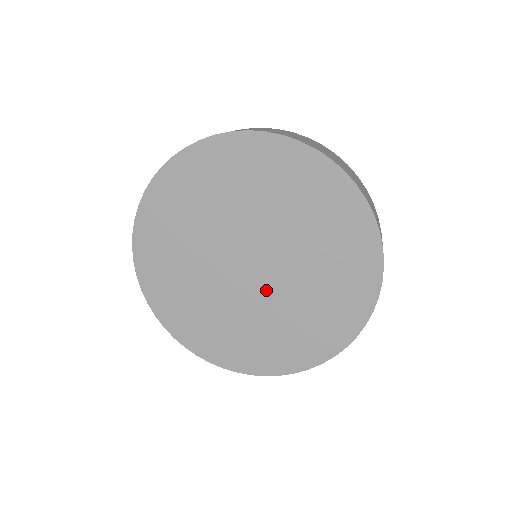
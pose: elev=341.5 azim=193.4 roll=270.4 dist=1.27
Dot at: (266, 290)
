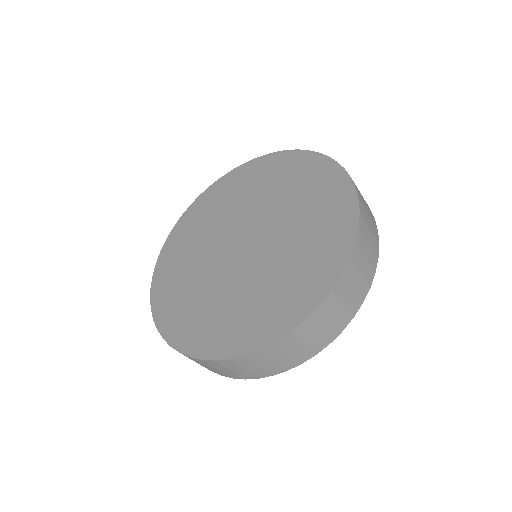
Dot at: (257, 258)
